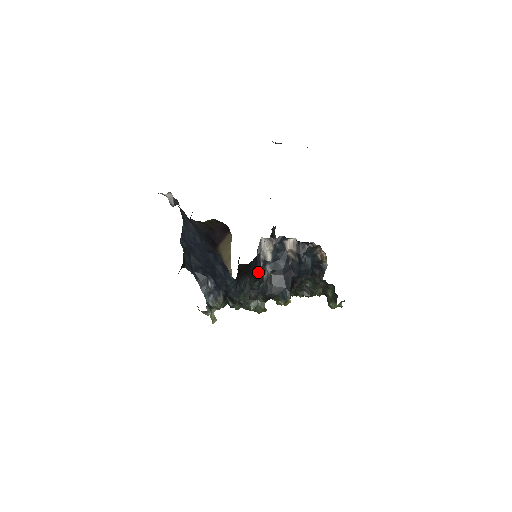
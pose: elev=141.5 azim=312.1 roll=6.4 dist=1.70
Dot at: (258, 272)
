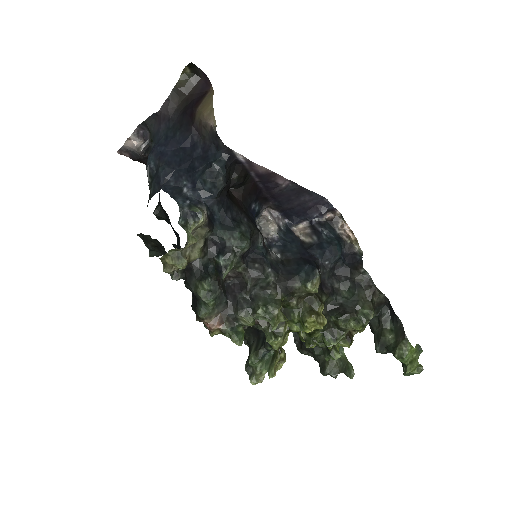
Dot at: occluded
